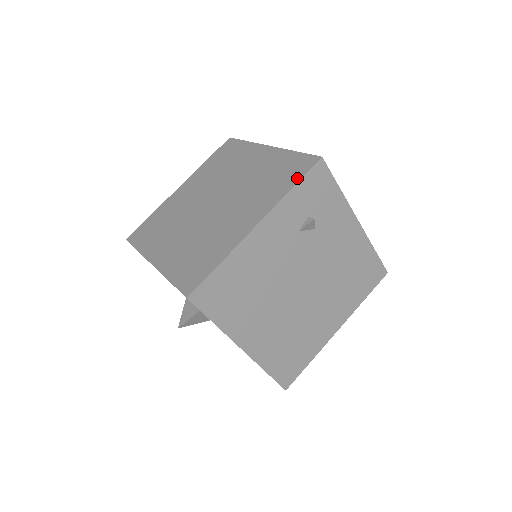
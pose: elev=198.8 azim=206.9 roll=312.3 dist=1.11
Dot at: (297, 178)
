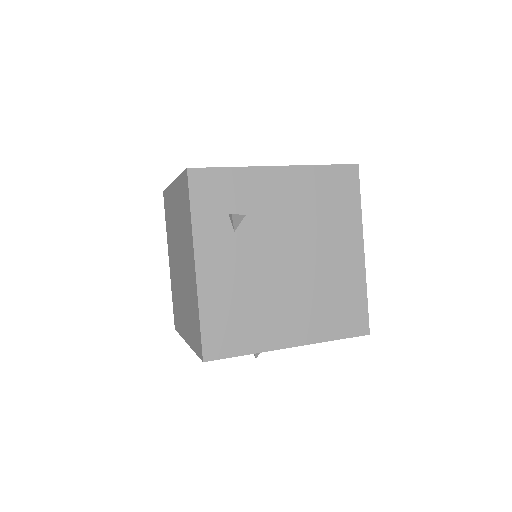
Dot at: (188, 202)
